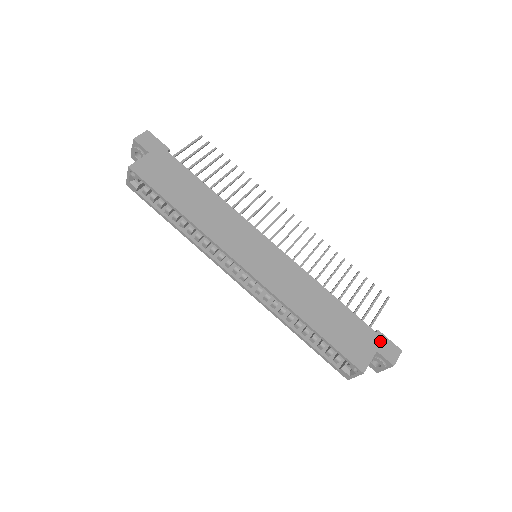
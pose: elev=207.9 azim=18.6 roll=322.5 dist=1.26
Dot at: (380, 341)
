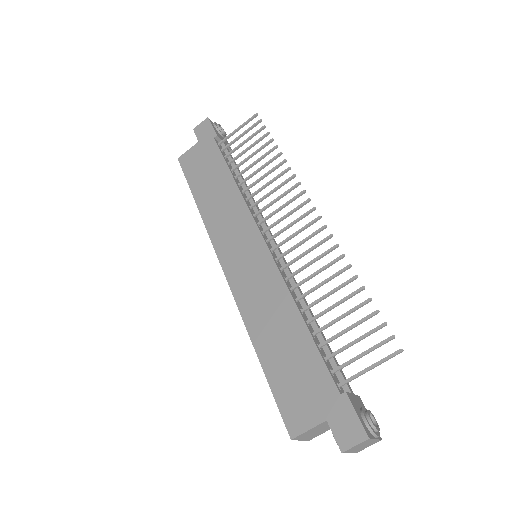
Dot at: (340, 409)
